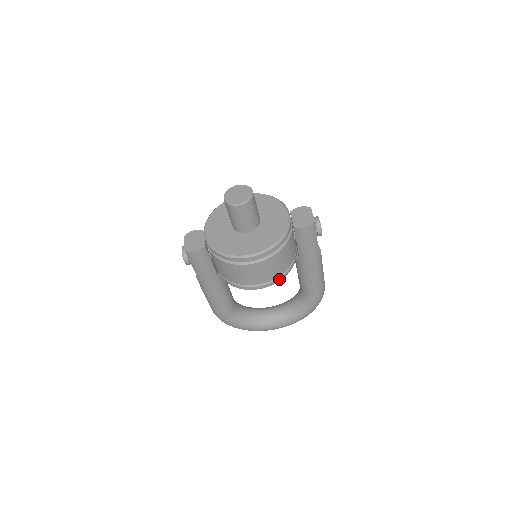
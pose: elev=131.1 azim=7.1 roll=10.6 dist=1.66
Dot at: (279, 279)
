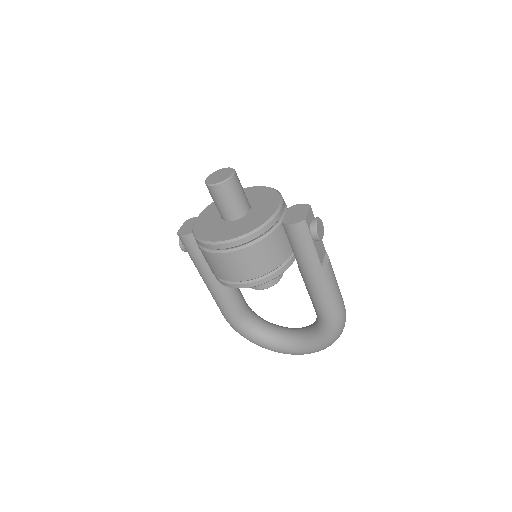
Dot at: (261, 281)
